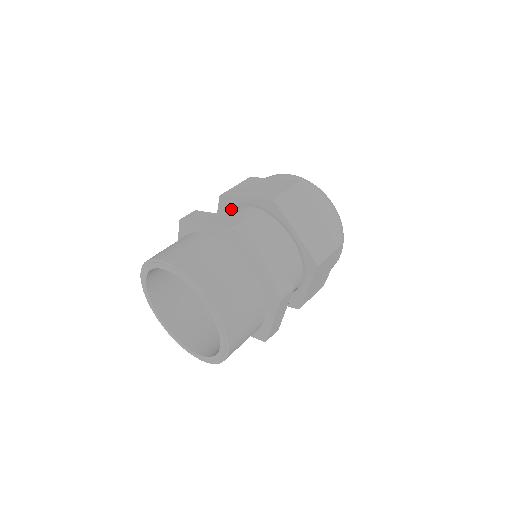
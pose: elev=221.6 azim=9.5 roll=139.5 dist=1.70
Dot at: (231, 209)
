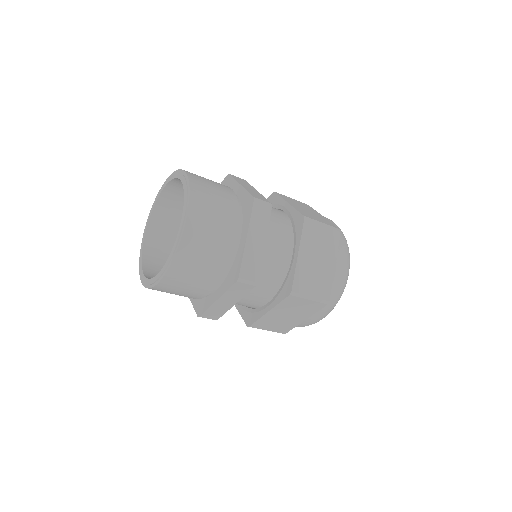
Dot at: occluded
